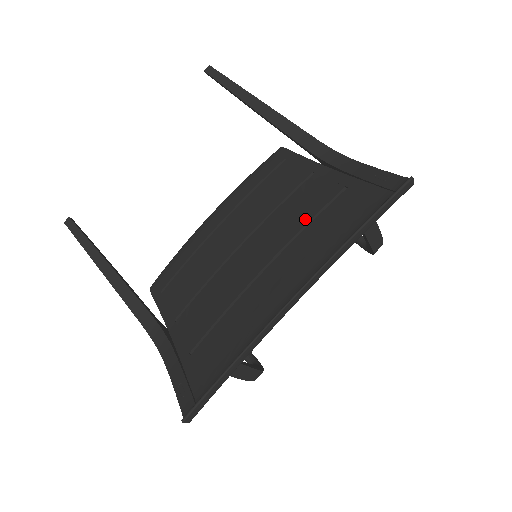
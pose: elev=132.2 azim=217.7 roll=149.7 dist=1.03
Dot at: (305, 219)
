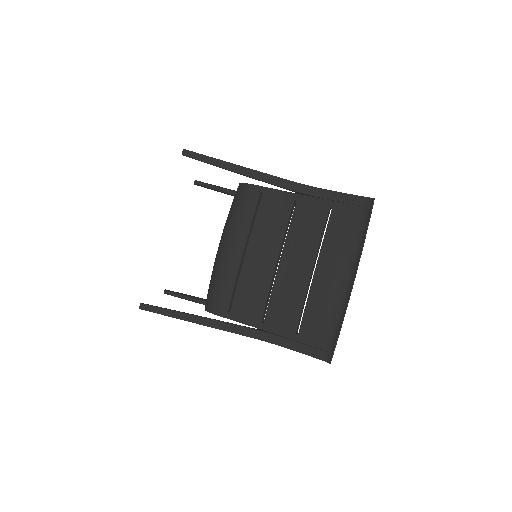
Dot at: (318, 234)
